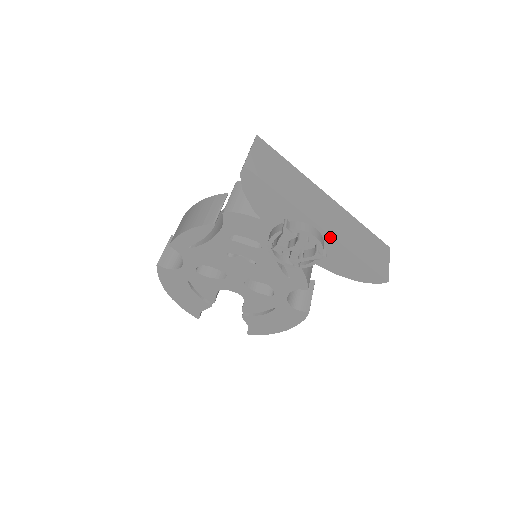
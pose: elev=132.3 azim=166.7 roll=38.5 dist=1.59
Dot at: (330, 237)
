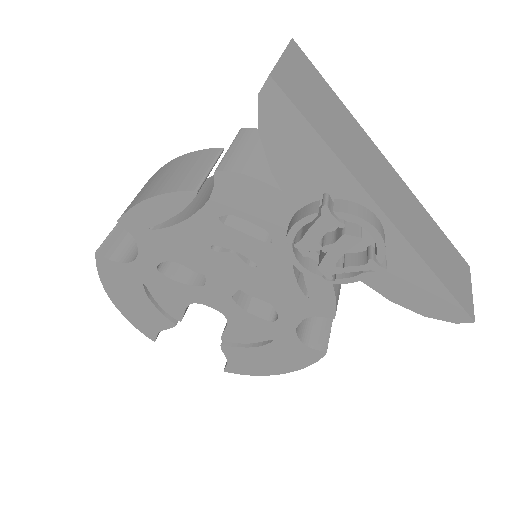
Dot at: (398, 235)
